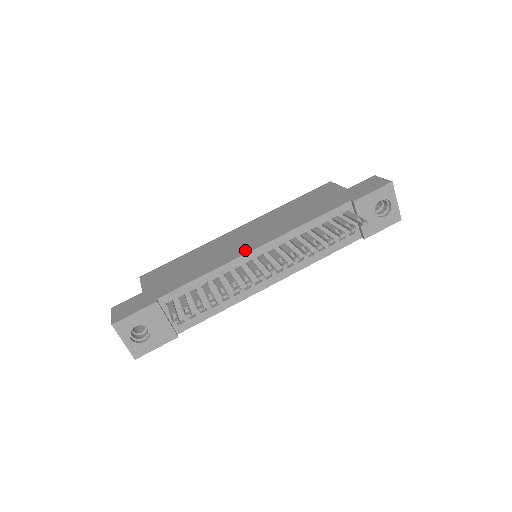
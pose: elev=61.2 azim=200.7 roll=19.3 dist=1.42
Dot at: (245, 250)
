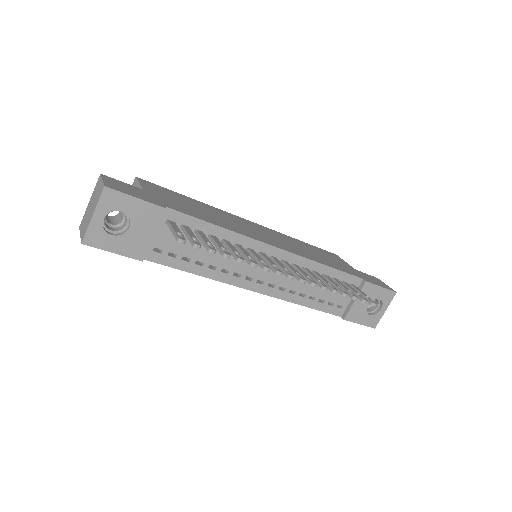
Dot at: (266, 241)
